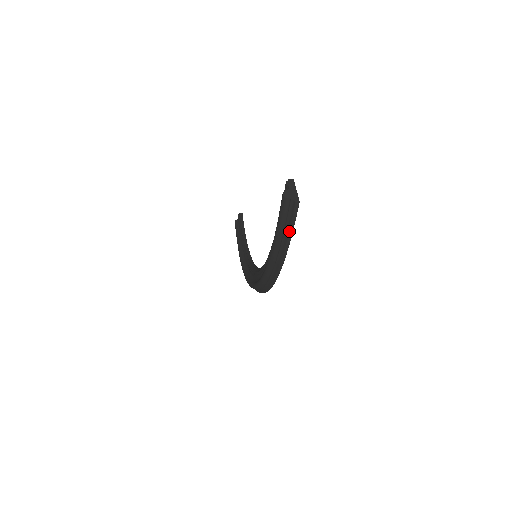
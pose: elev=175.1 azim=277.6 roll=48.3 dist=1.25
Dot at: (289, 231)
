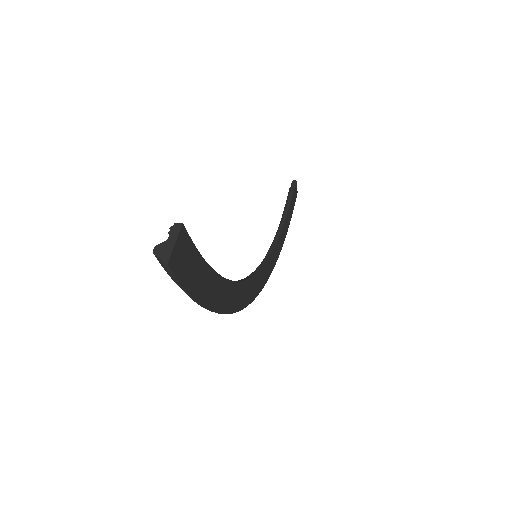
Dot at: (180, 287)
